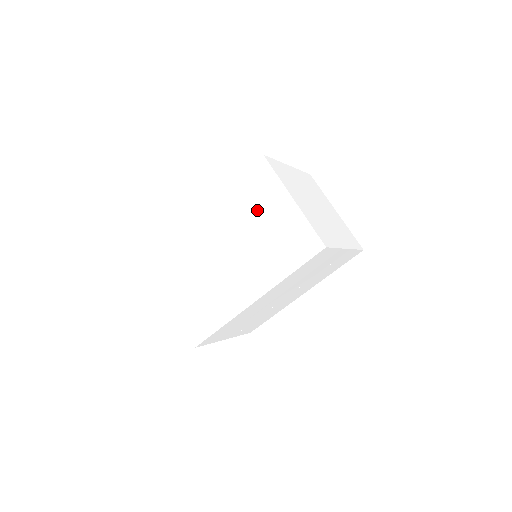
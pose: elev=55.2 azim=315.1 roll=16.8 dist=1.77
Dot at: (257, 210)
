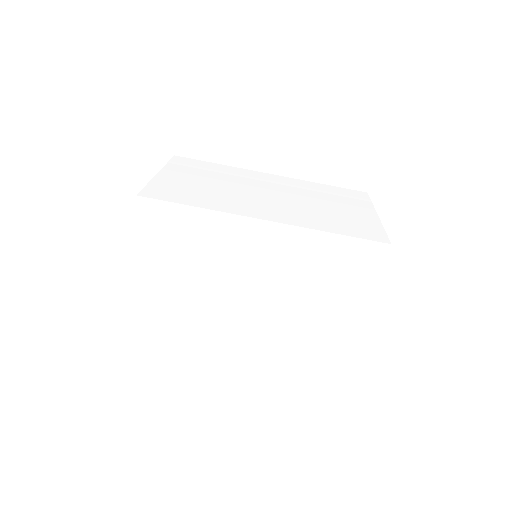
Dot at: (332, 199)
